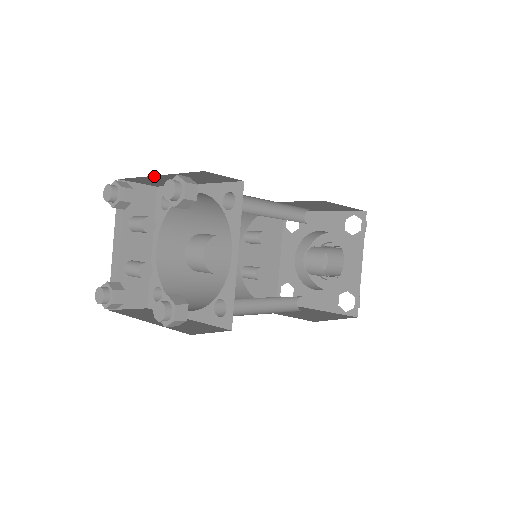
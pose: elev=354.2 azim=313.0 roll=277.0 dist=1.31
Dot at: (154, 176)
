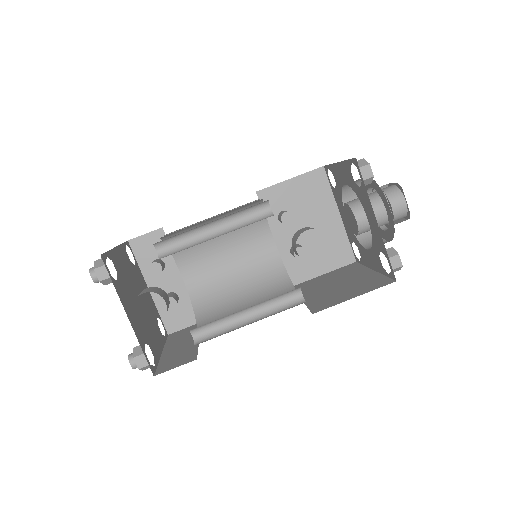
Dot at: occluded
